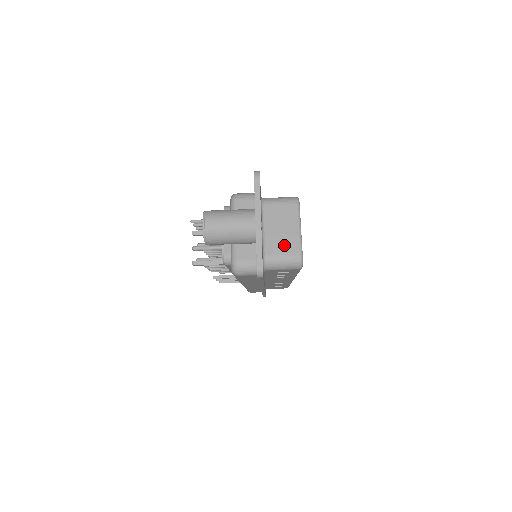
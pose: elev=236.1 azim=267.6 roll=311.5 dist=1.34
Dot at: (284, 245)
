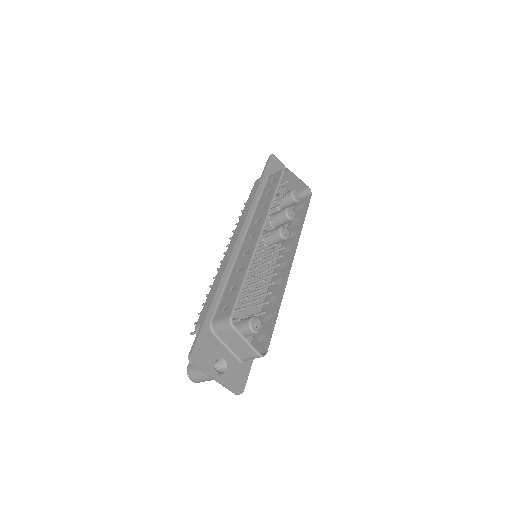
Dot at: (245, 352)
